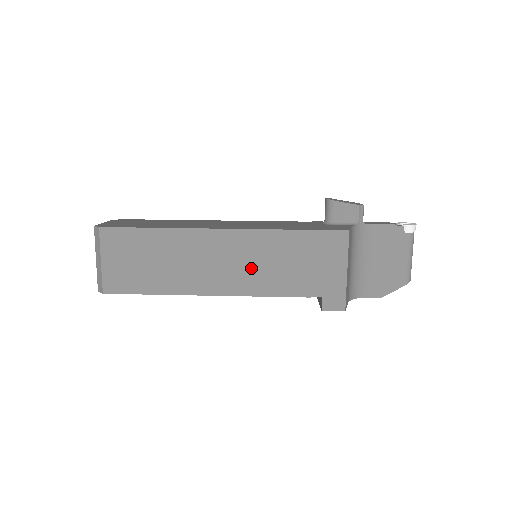
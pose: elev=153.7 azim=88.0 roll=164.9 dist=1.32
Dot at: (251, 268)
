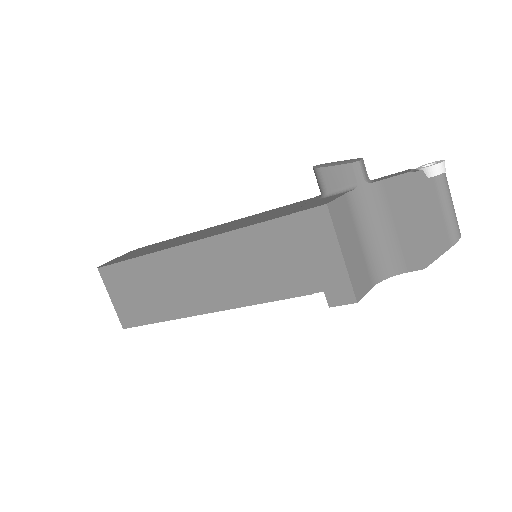
Dot at: (237, 275)
